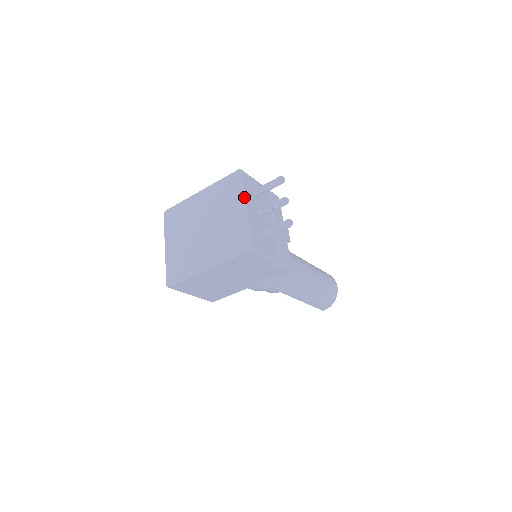
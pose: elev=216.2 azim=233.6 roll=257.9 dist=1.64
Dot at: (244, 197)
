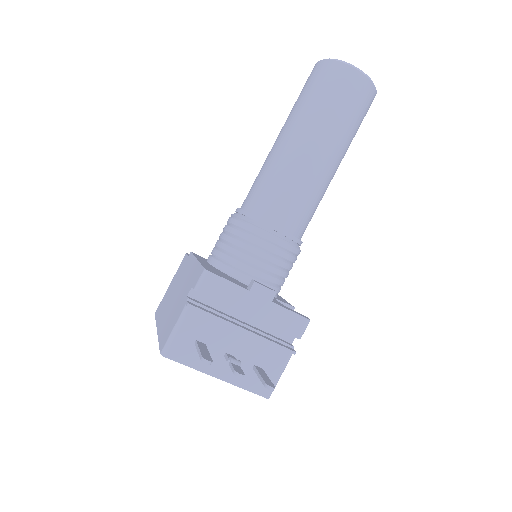
Dot at: occluded
